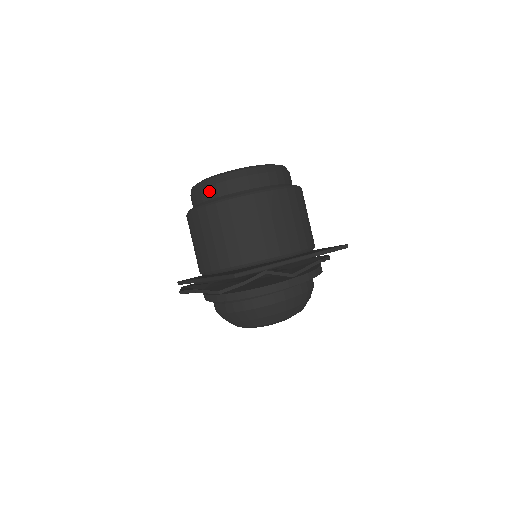
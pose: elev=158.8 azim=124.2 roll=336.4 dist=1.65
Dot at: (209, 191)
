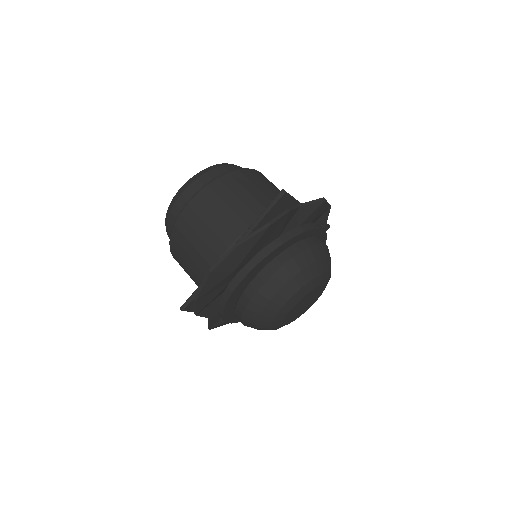
Dot at: (201, 180)
